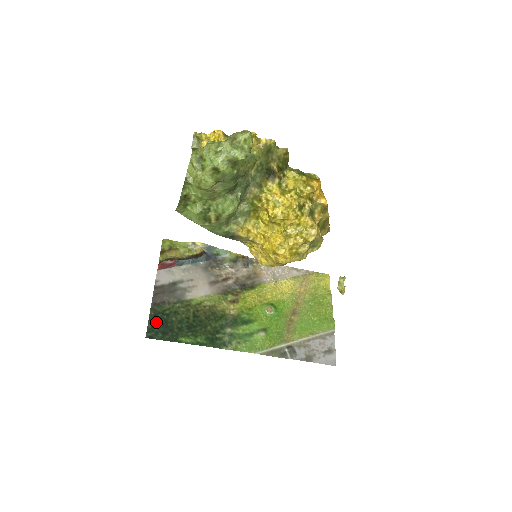
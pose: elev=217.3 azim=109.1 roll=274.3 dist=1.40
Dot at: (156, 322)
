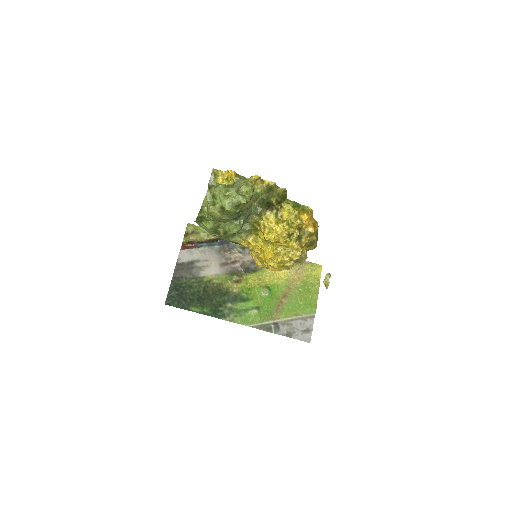
Dot at: (174, 293)
